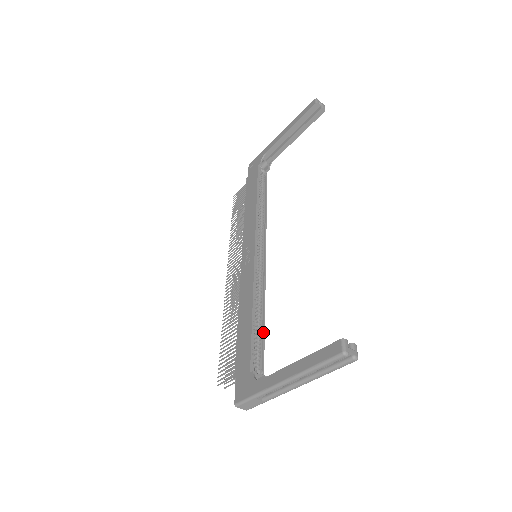
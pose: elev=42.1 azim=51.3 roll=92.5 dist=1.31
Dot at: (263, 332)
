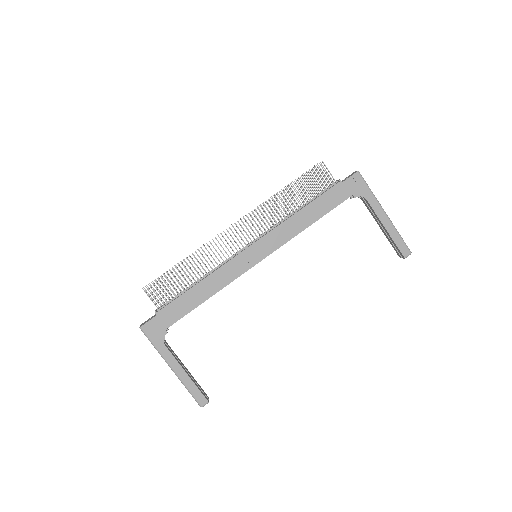
Dot at: occluded
